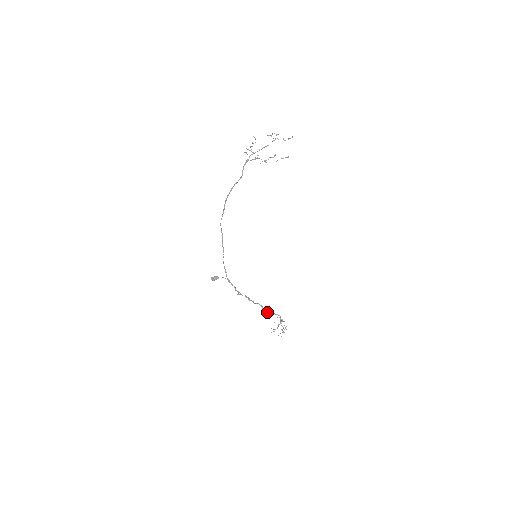
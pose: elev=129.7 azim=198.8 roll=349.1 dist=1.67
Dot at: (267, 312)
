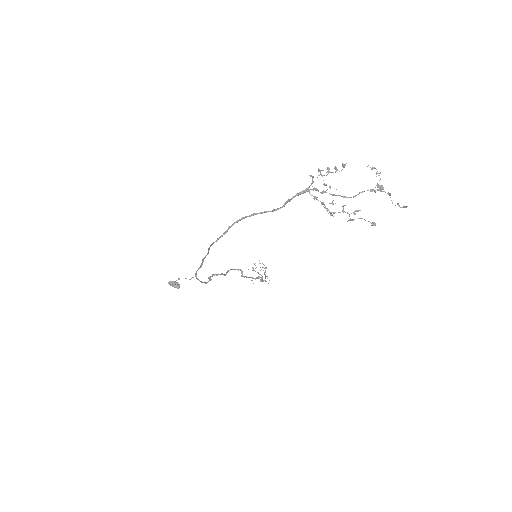
Dot at: (247, 277)
